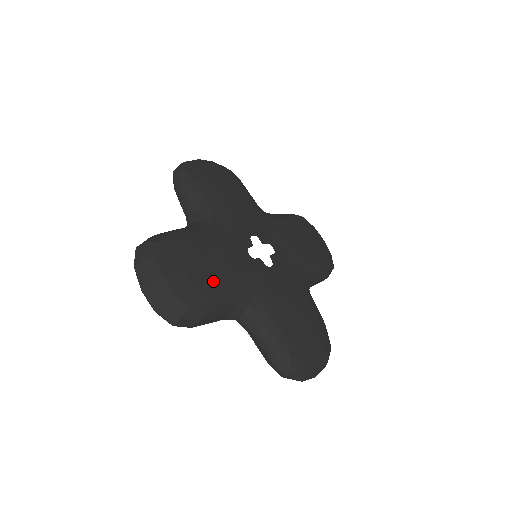
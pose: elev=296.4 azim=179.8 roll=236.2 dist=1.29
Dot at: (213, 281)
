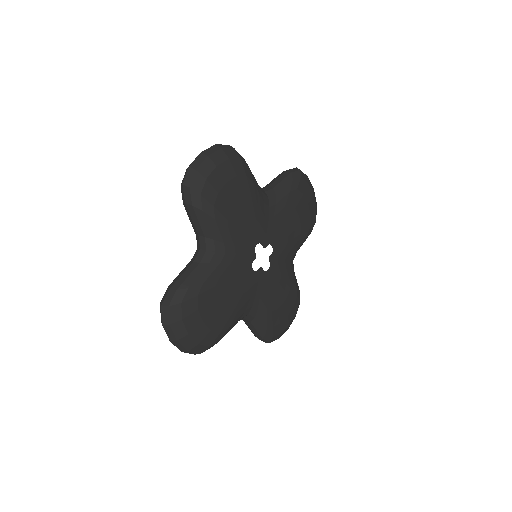
Dot at: (225, 317)
